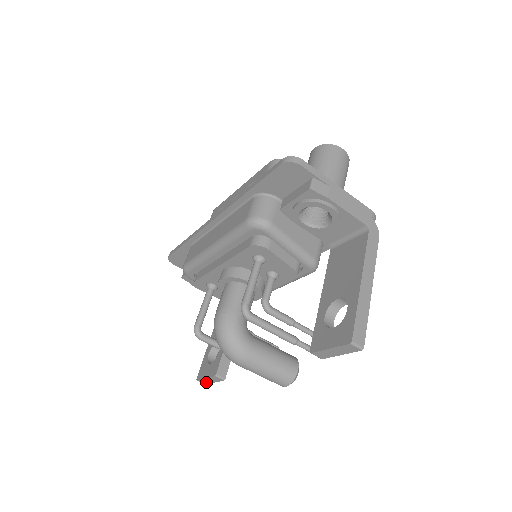
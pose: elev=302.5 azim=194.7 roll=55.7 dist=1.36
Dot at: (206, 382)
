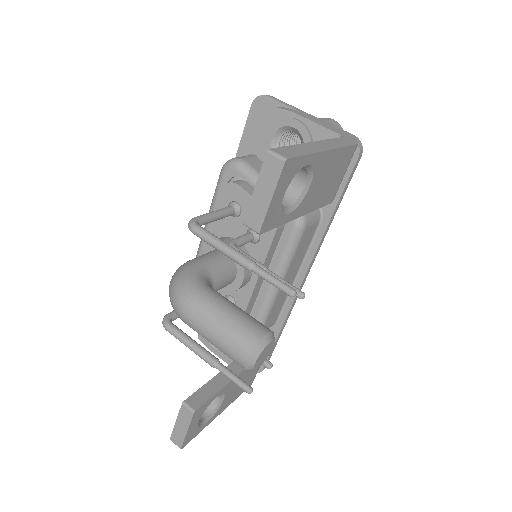
Dot at: (180, 438)
